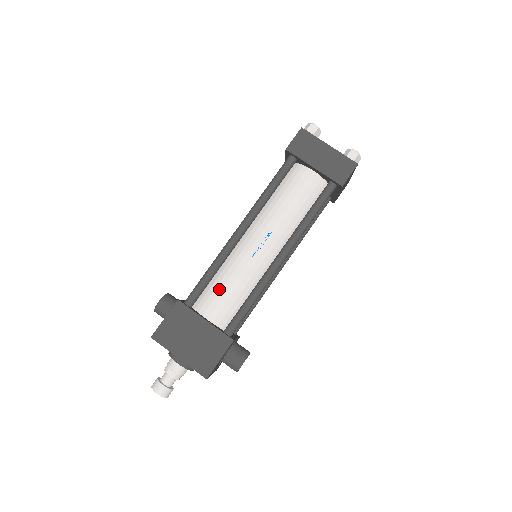
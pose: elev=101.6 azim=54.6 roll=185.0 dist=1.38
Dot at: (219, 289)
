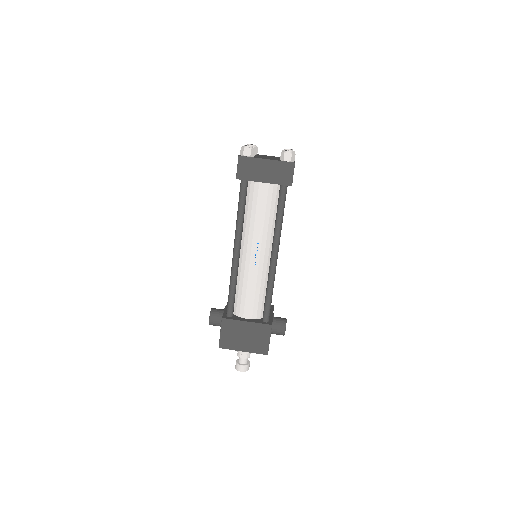
Dot at: (244, 296)
